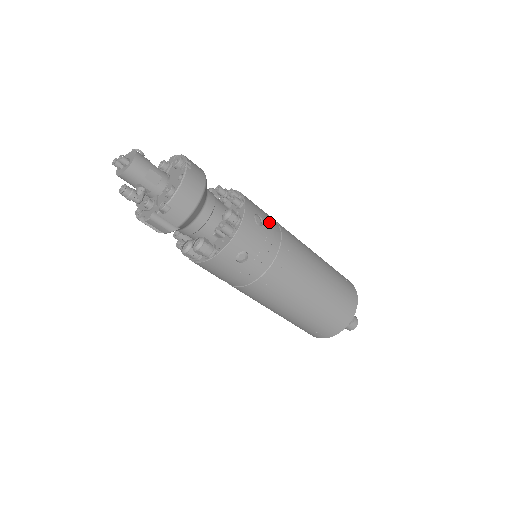
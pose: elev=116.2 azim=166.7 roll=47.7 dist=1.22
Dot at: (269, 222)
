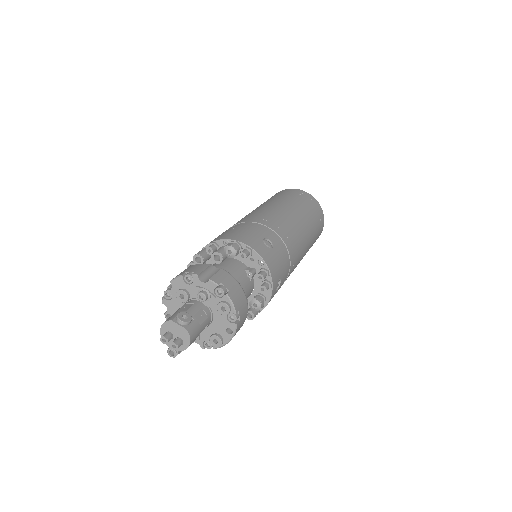
Dot at: (284, 271)
